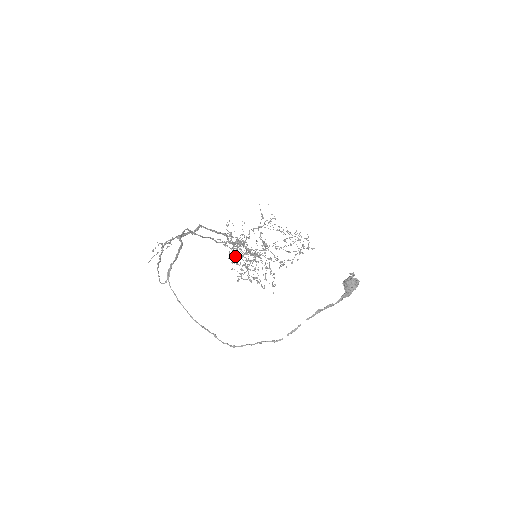
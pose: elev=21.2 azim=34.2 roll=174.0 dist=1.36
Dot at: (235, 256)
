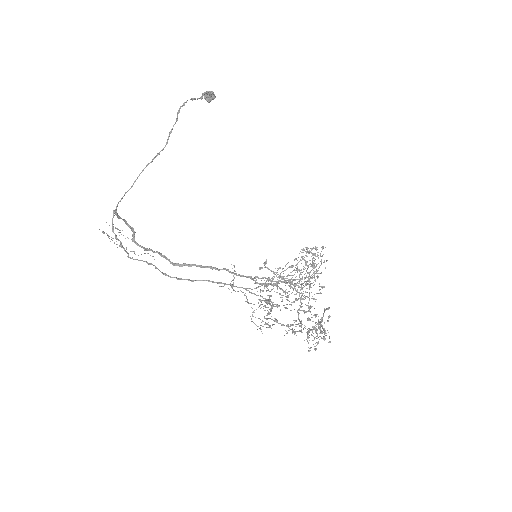
Dot at: (267, 301)
